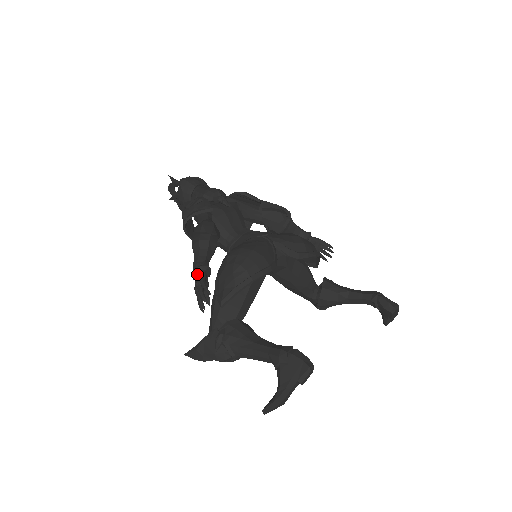
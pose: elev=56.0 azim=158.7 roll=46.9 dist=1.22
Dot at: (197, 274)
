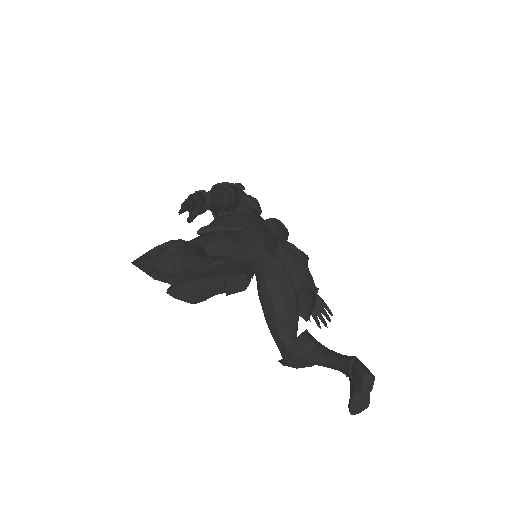
Dot at: occluded
